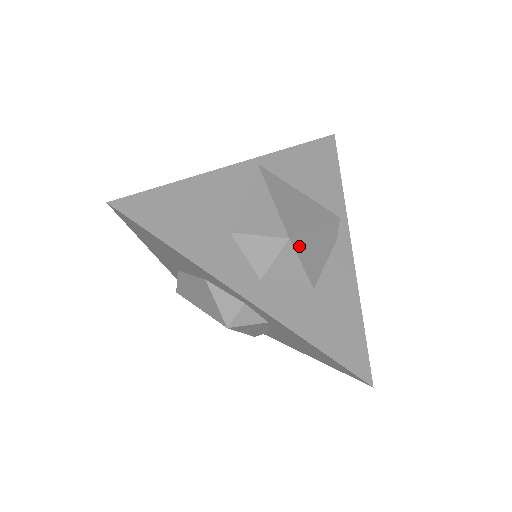
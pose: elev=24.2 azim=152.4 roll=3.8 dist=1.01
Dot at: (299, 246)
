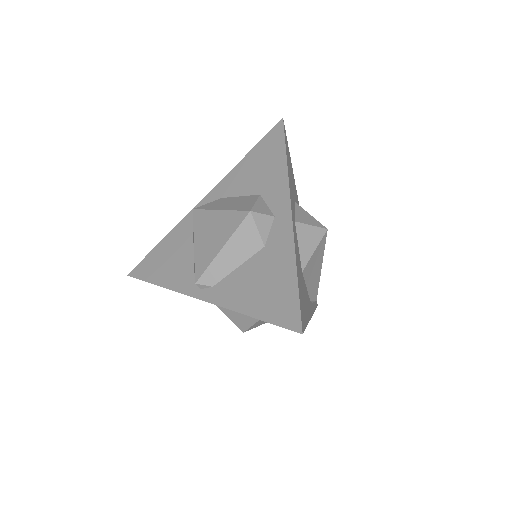
Dot at: (322, 244)
